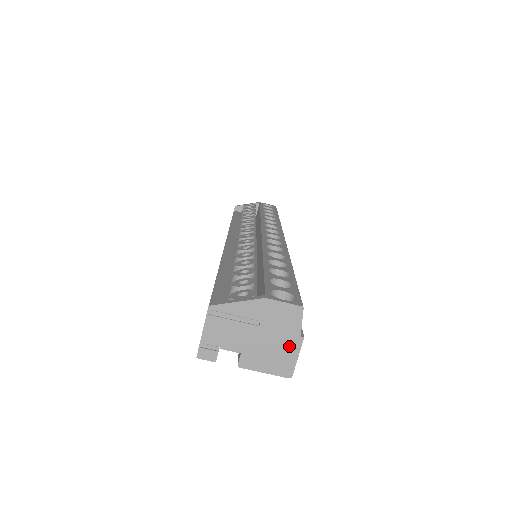
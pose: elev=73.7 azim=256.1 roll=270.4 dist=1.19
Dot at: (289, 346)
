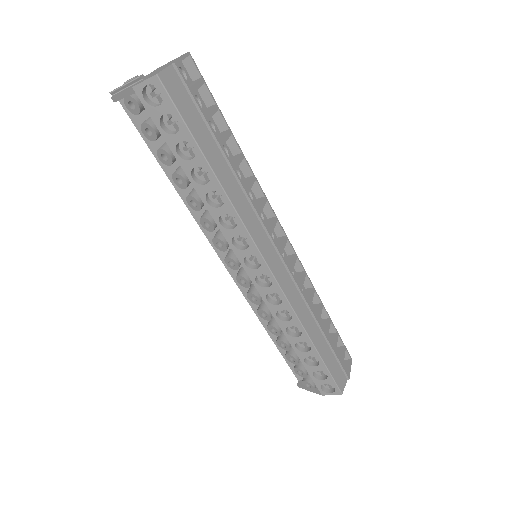
Dot at: occluded
